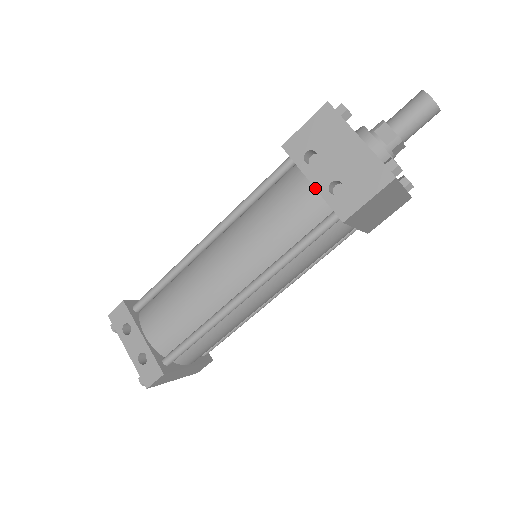
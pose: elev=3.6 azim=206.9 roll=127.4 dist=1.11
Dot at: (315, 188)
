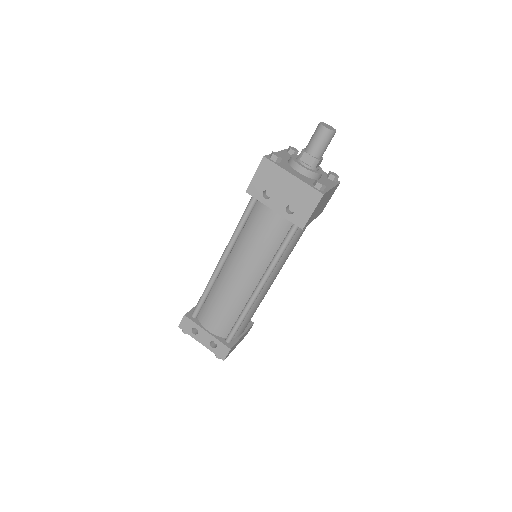
Dot at: (277, 213)
